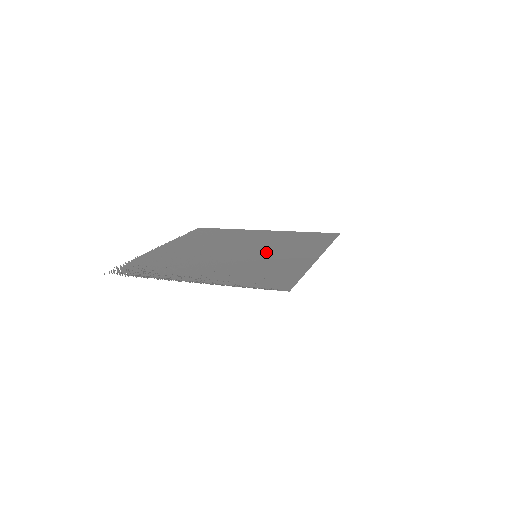
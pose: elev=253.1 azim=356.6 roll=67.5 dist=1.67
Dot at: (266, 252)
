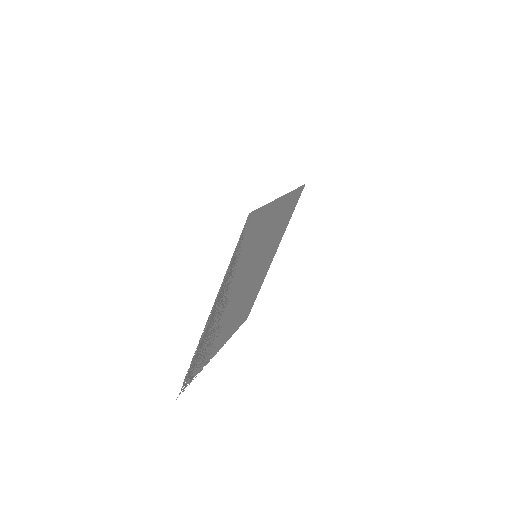
Dot at: (262, 247)
